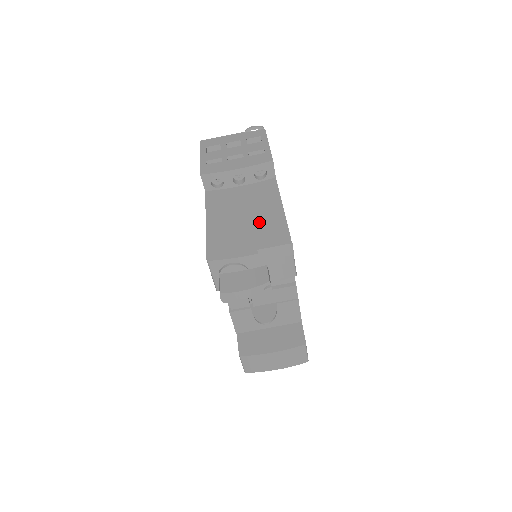
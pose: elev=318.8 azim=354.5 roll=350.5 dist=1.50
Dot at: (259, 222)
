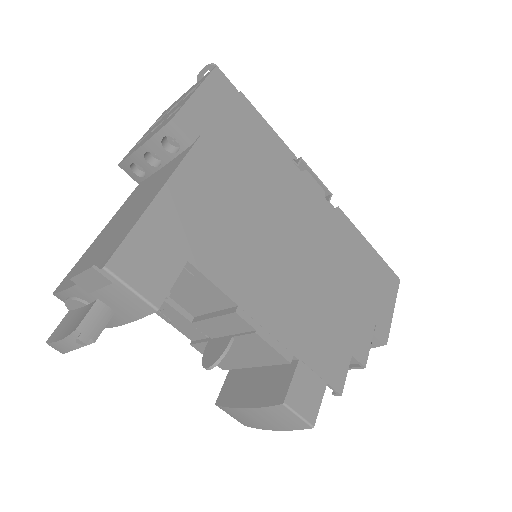
Dot at: (121, 227)
